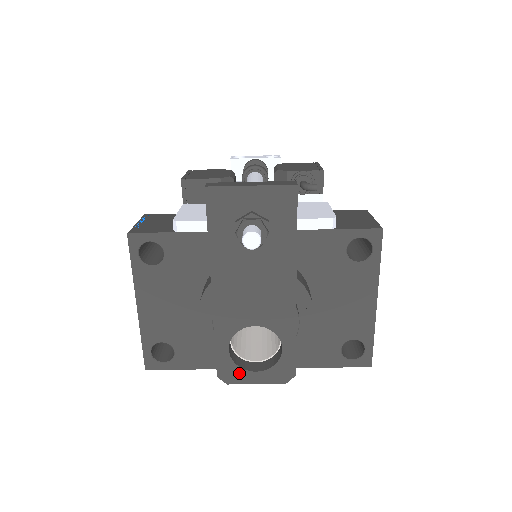
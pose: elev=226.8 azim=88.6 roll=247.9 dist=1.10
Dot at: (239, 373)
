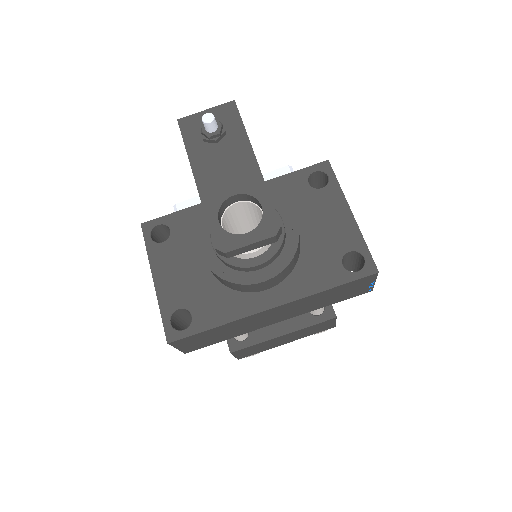
Dot at: (233, 239)
